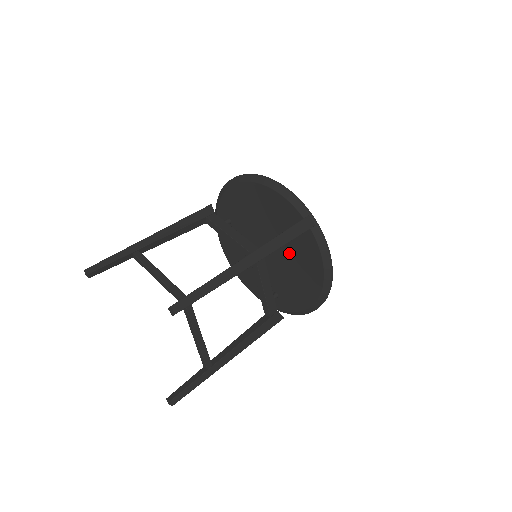
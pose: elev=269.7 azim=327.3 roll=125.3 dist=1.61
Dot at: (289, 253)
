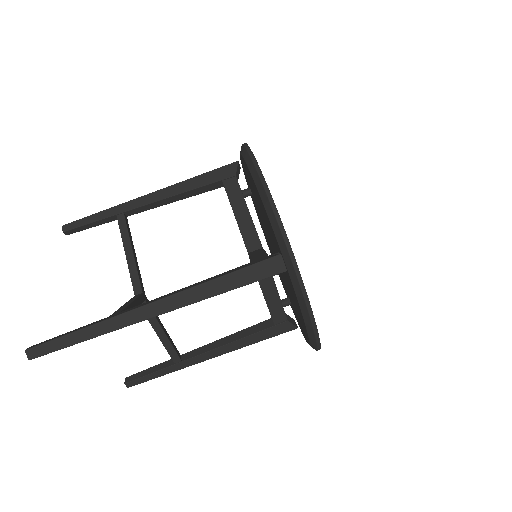
Dot at: (284, 274)
